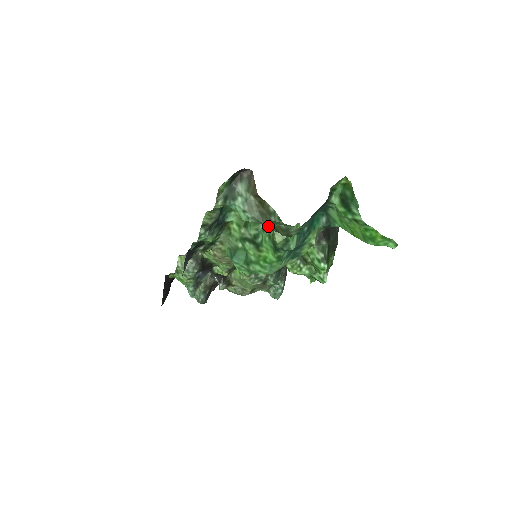
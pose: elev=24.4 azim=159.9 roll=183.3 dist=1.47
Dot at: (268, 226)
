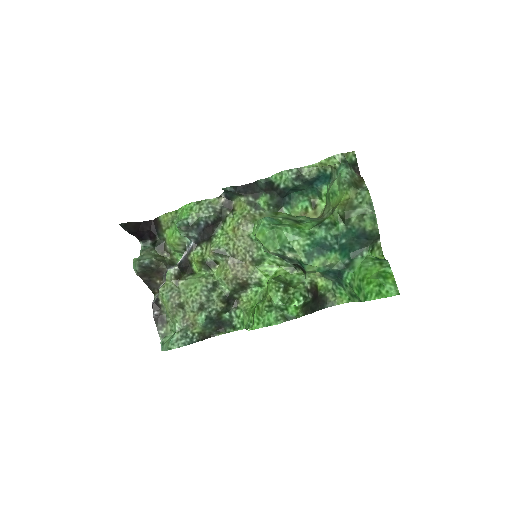
Dot at: occluded
